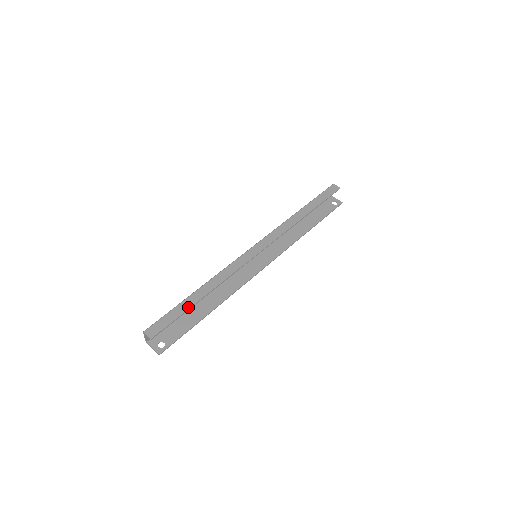
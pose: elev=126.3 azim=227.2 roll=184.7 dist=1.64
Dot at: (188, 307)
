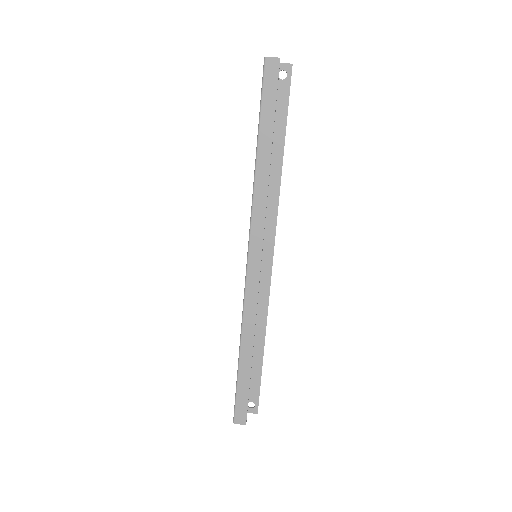
Dot at: (248, 377)
